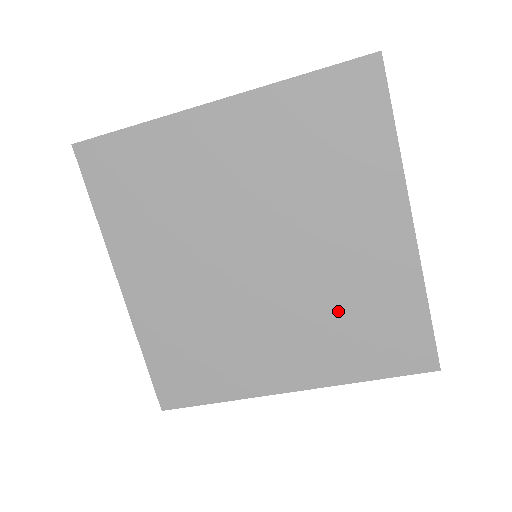
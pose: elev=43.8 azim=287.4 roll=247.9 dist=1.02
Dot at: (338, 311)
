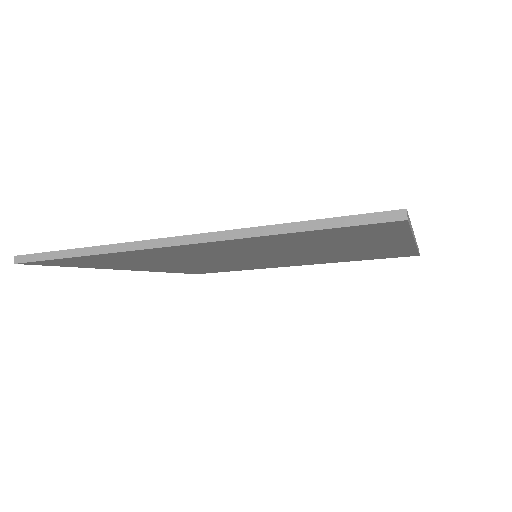
Dot at: occluded
